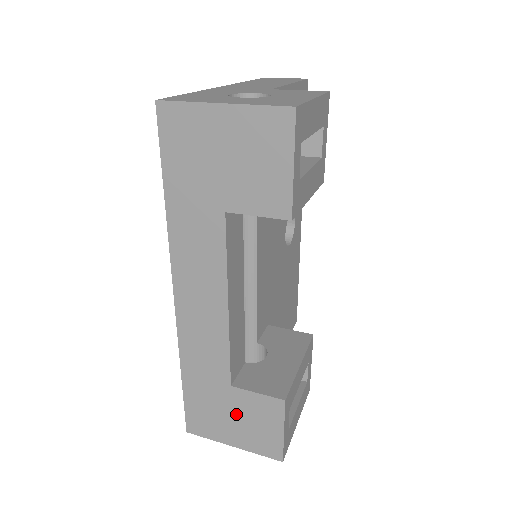
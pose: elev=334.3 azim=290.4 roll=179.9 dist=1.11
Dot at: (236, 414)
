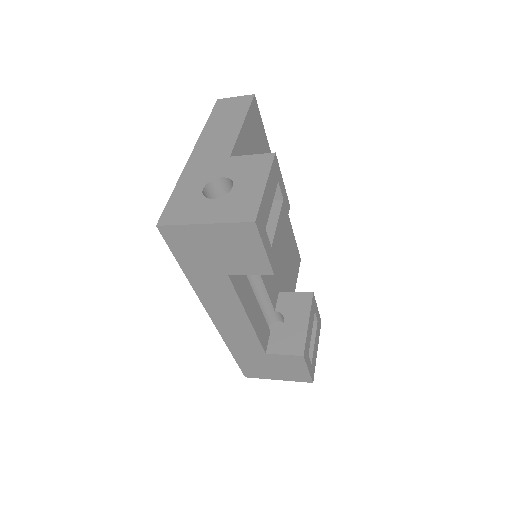
Dot at: (274, 366)
